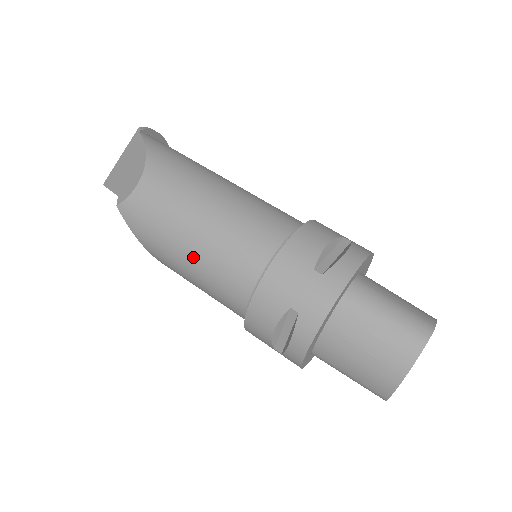
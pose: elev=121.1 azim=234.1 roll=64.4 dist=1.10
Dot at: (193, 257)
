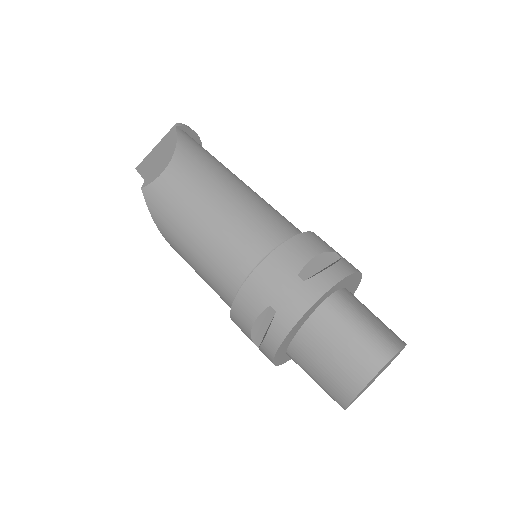
Dot at: (197, 245)
